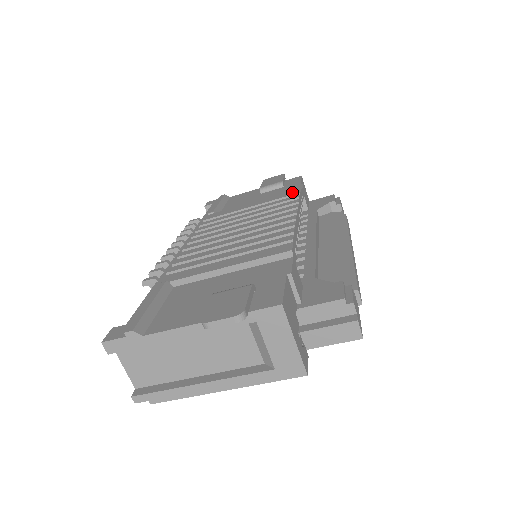
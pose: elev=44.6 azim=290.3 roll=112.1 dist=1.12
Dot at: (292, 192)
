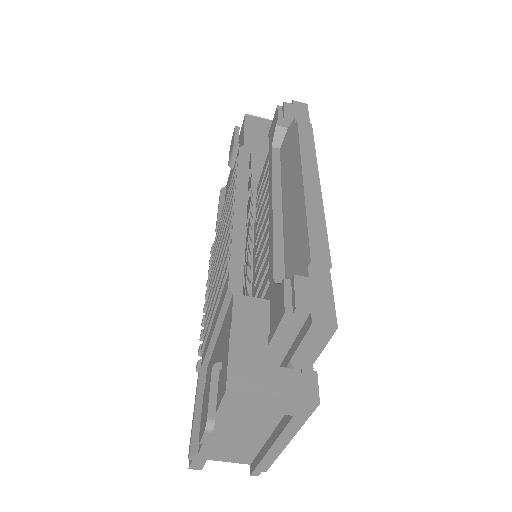
Dot at: occluded
